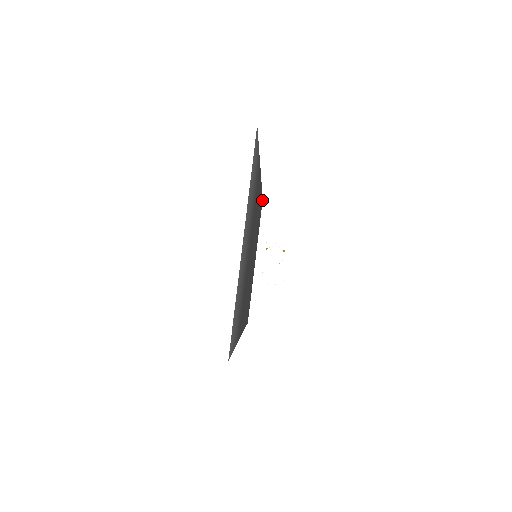
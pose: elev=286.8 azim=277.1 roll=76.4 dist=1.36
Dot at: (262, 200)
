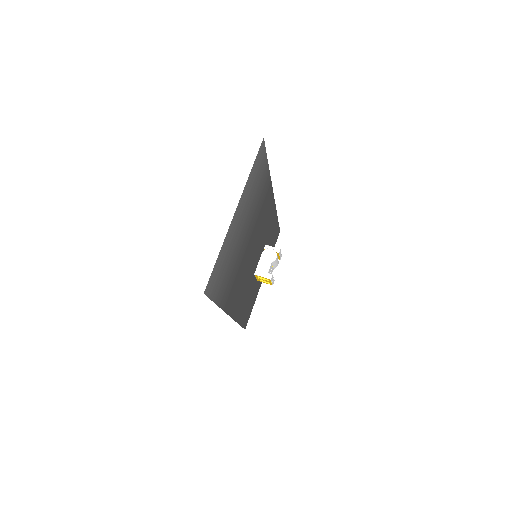
Dot at: (279, 231)
